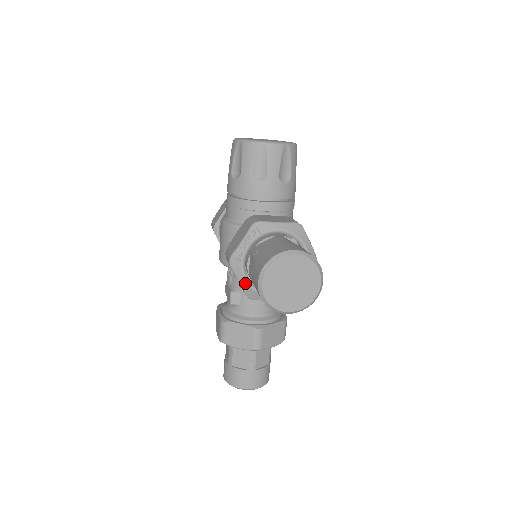
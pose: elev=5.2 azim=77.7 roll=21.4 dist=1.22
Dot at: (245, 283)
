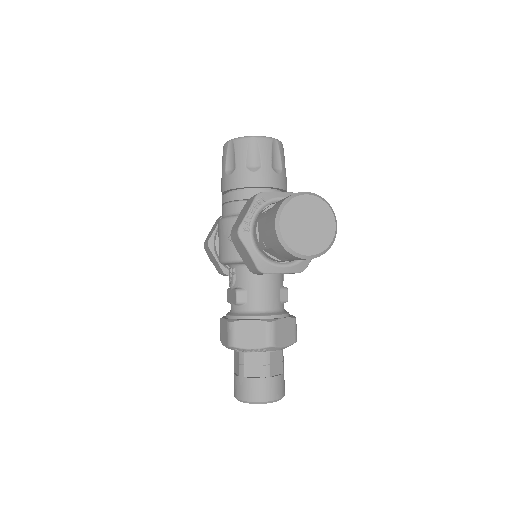
Dot at: (256, 253)
